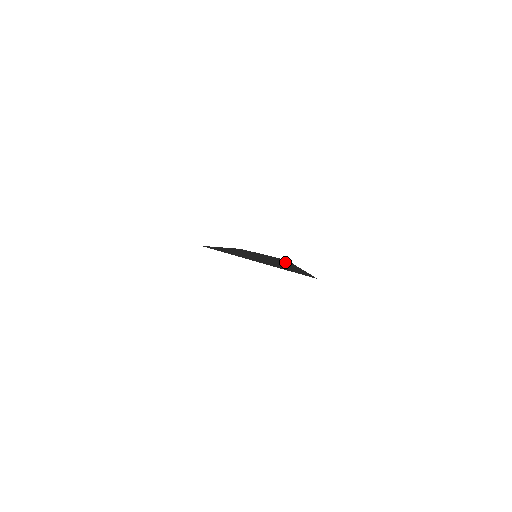
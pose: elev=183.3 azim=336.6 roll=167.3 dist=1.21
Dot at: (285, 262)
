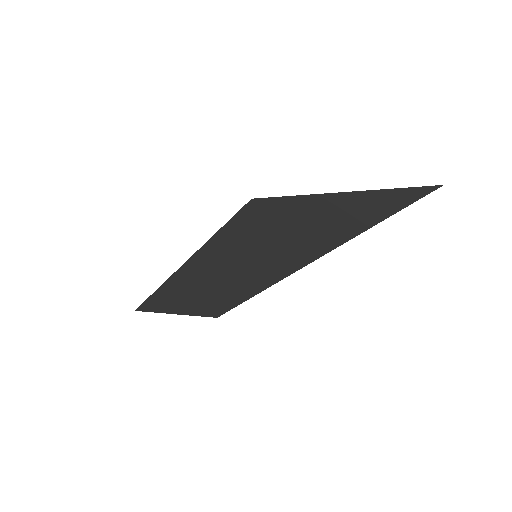
Dot at: (282, 271)
